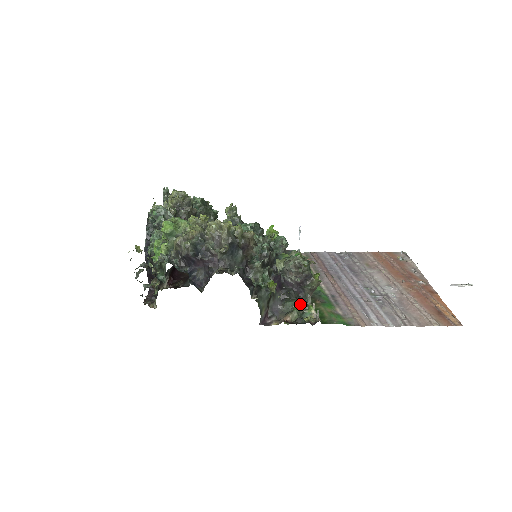
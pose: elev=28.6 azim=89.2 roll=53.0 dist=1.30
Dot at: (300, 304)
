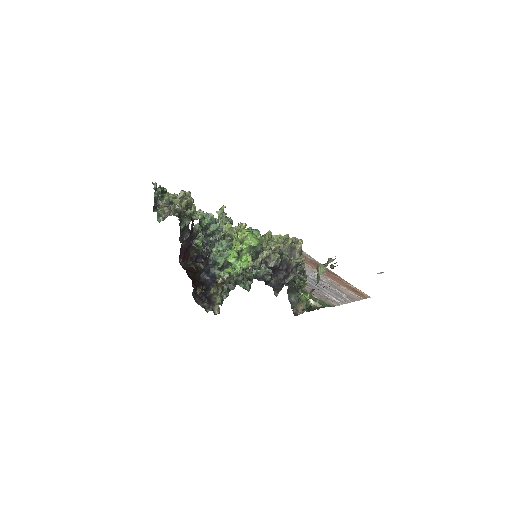
Dot at: occluded
